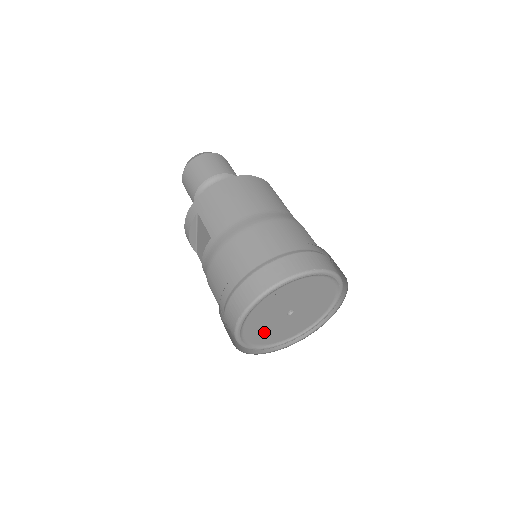
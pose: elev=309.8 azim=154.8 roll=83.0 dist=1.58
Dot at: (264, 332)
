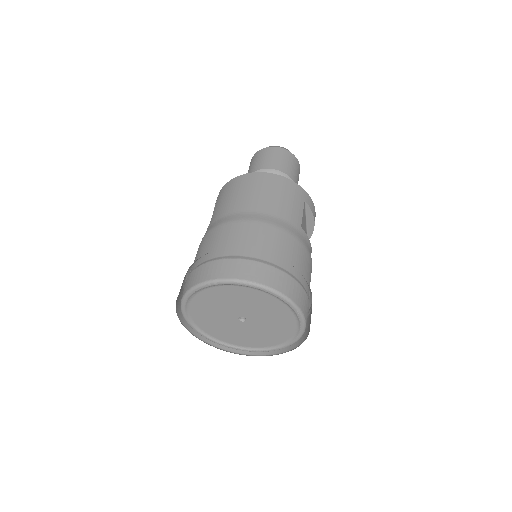
Dot at: (220, 329)
